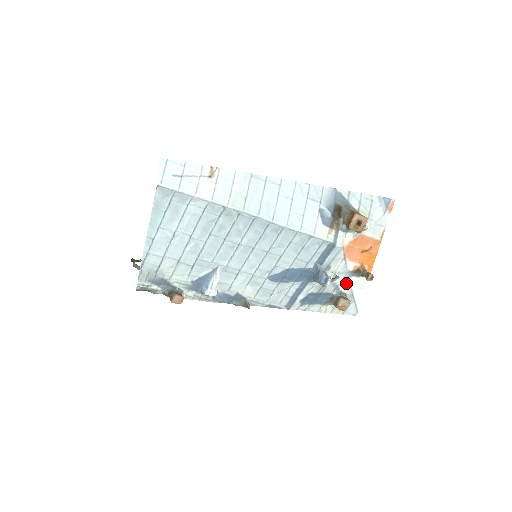
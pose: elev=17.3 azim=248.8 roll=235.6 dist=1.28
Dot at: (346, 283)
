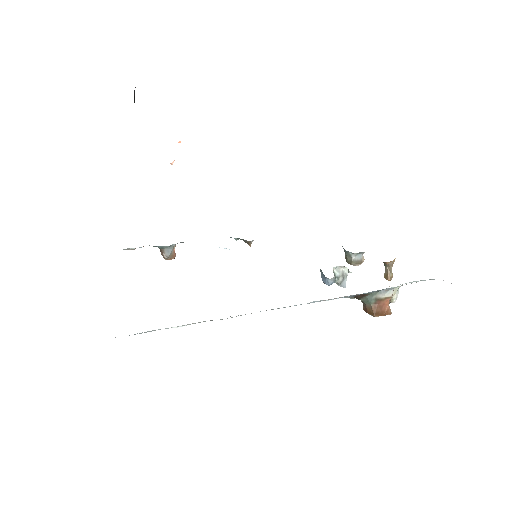
Dot at: occluded
